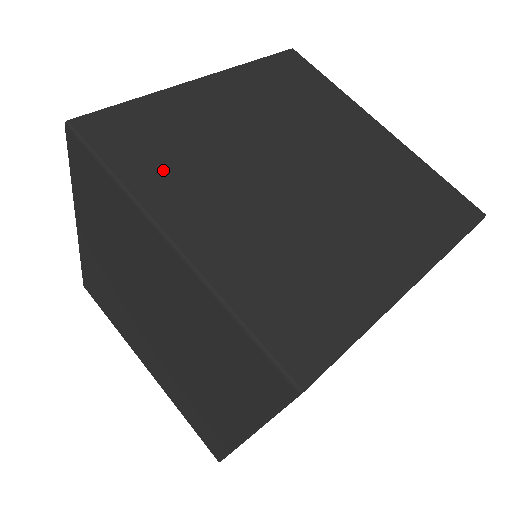
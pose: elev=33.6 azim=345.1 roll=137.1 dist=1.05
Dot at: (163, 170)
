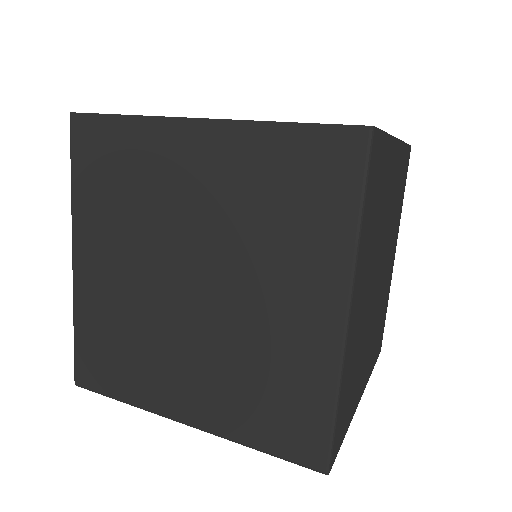
Dot at: (100, 204)
